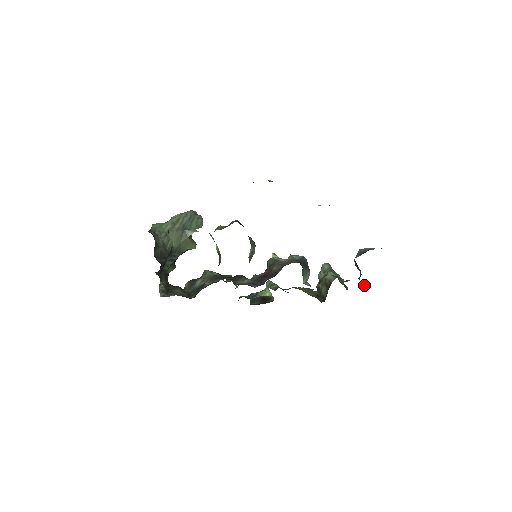
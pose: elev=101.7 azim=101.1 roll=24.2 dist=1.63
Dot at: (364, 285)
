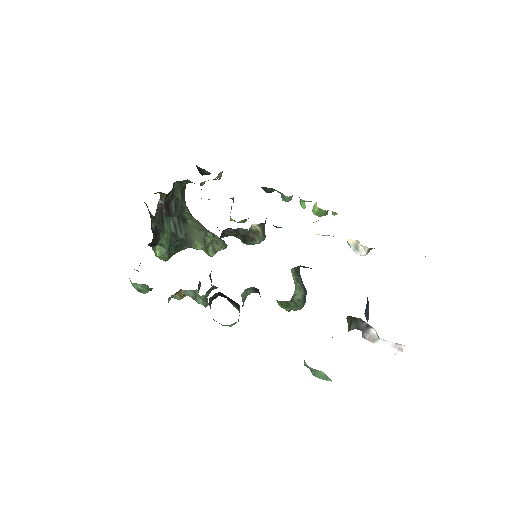
Dot at: (366, 333)
